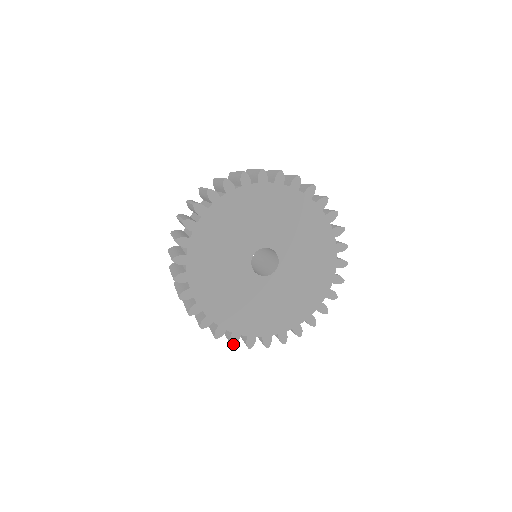
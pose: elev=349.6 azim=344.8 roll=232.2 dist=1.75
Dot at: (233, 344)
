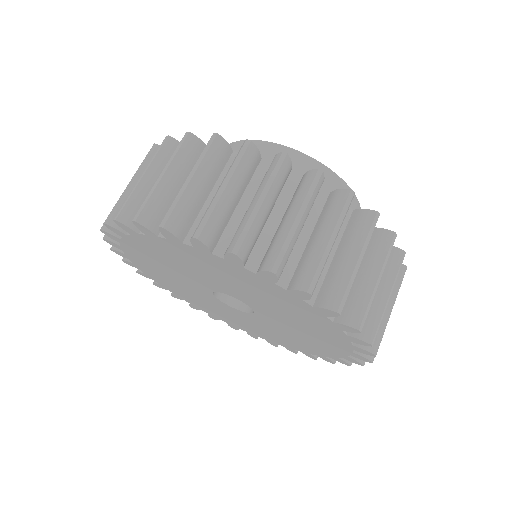
Dot at: (233, 328)
